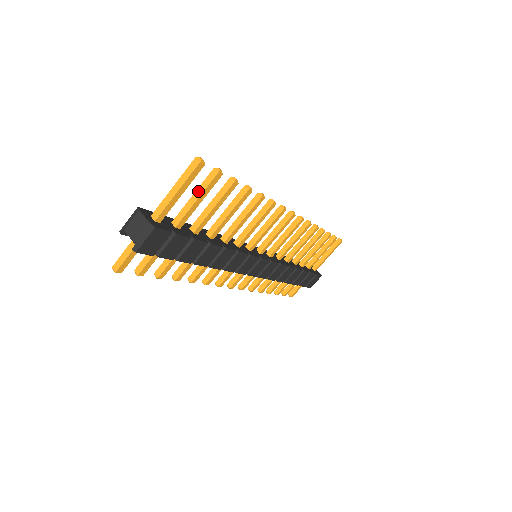
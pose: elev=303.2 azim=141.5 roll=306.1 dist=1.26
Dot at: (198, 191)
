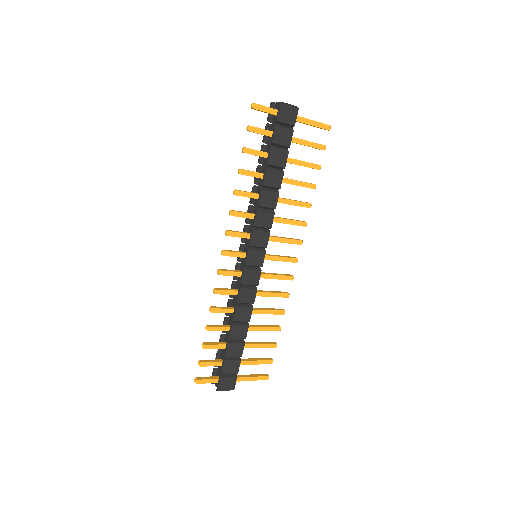
Dot at: occluded
